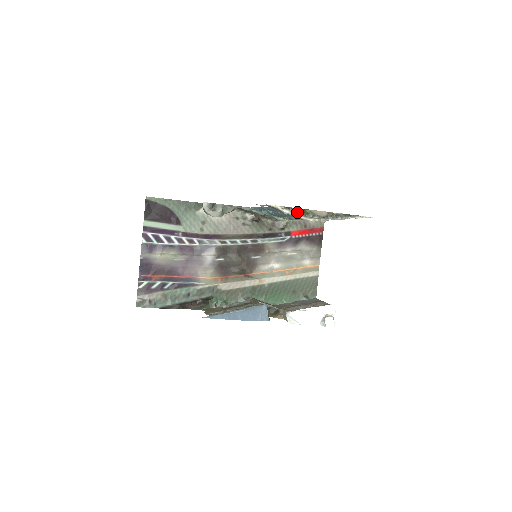
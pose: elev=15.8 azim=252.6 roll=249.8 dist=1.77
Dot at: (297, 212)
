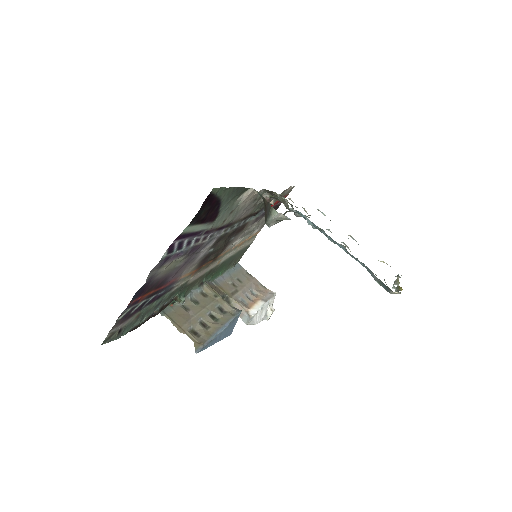
Dot at: (395, 291)
